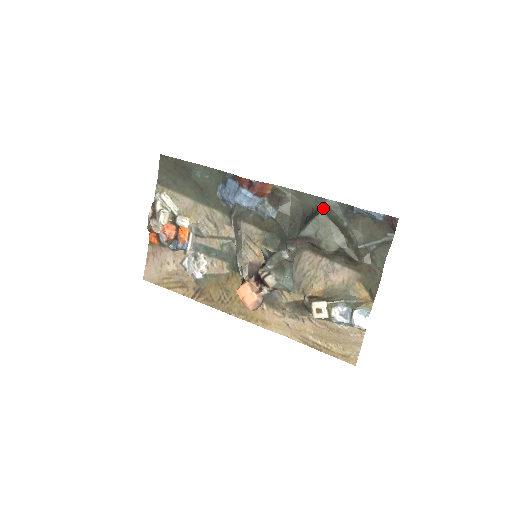
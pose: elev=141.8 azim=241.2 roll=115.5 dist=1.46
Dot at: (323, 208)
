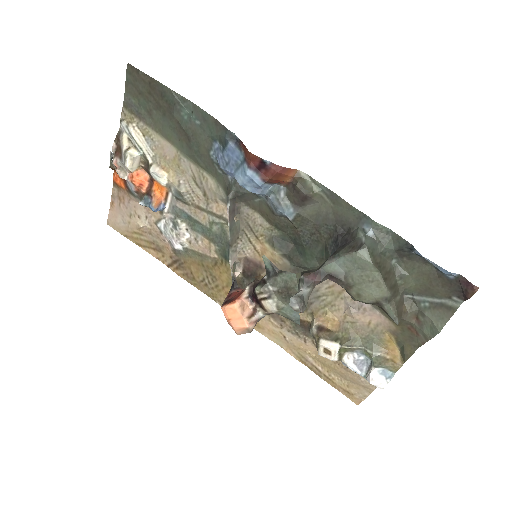
Dot at: (367, 236)
